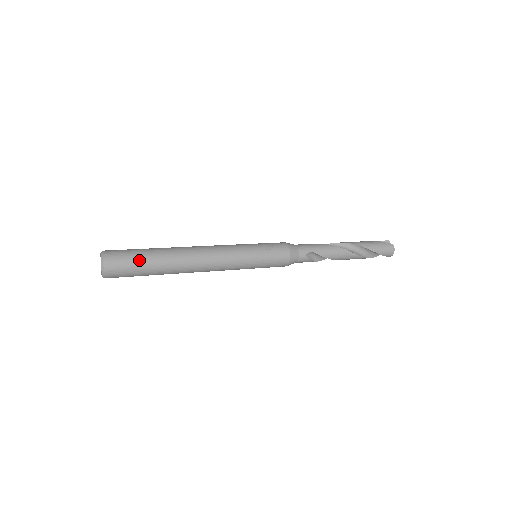
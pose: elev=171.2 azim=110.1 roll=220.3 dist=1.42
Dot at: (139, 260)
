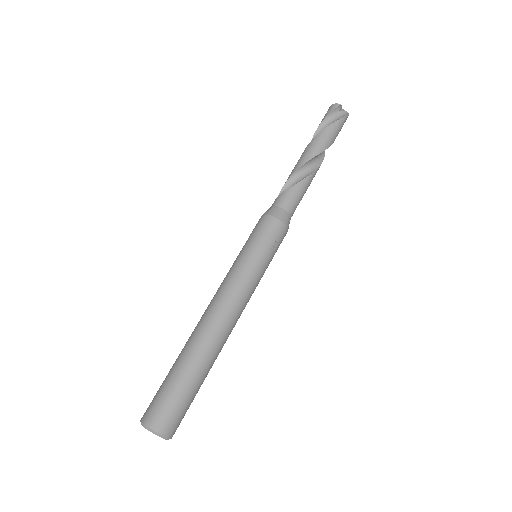
Dot at: occluded
